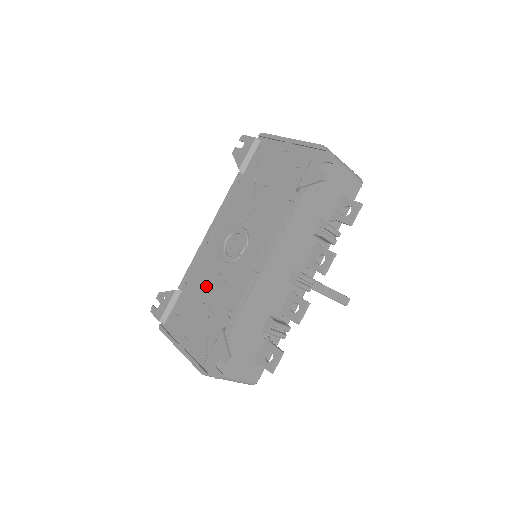
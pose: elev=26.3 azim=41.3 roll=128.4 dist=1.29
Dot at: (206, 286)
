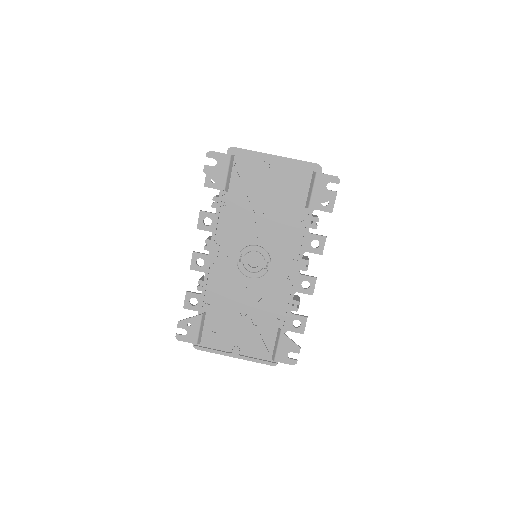
Dot at: (237, 302)
